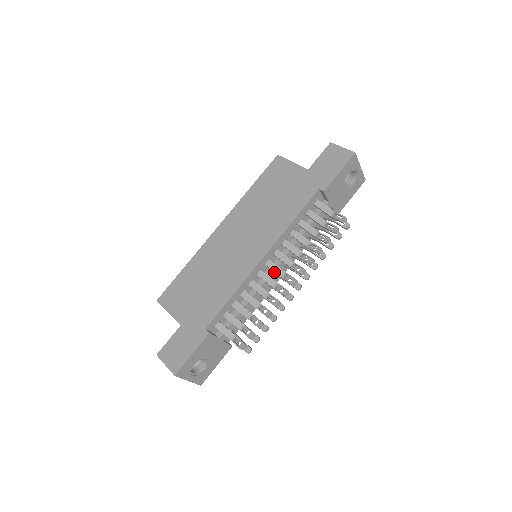
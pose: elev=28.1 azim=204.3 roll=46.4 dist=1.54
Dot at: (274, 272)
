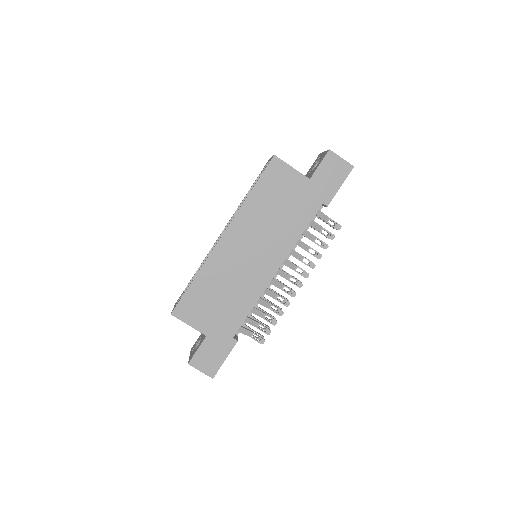
Dot at: occluded
